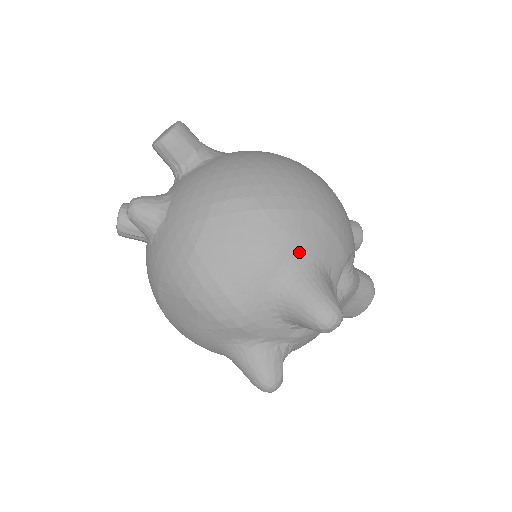
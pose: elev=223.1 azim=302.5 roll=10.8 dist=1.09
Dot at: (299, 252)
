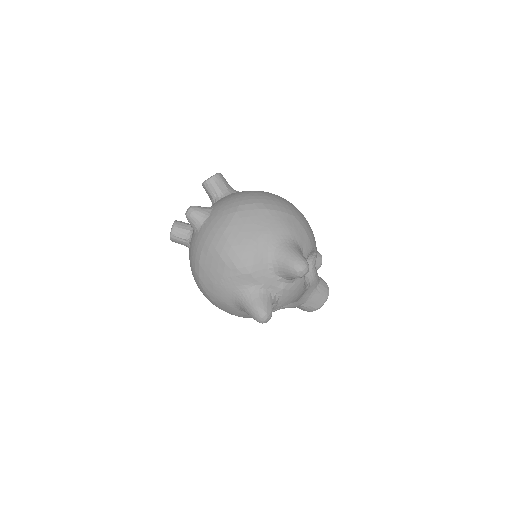
Dot at: (286, 233)
